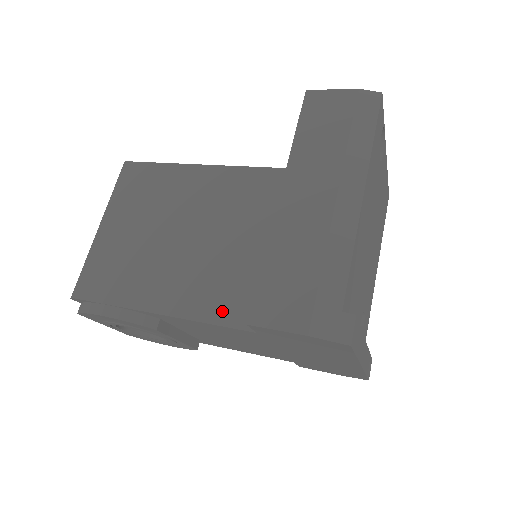
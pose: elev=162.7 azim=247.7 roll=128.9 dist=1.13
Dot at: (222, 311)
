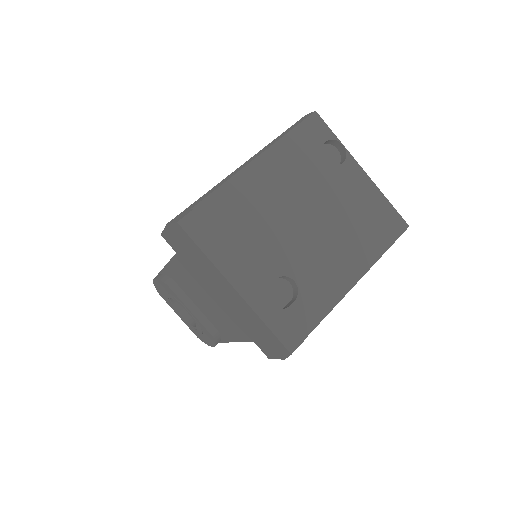
Dot at: occluded
